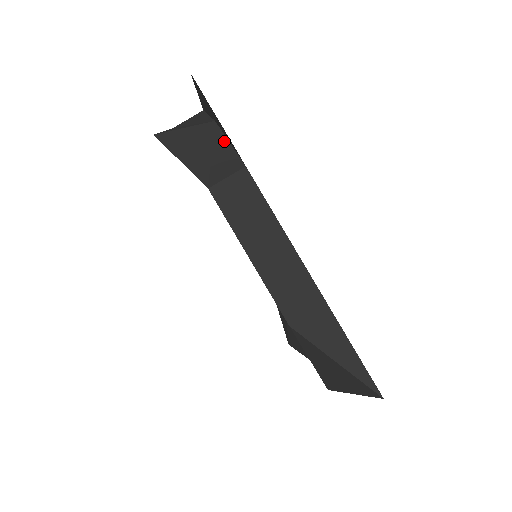
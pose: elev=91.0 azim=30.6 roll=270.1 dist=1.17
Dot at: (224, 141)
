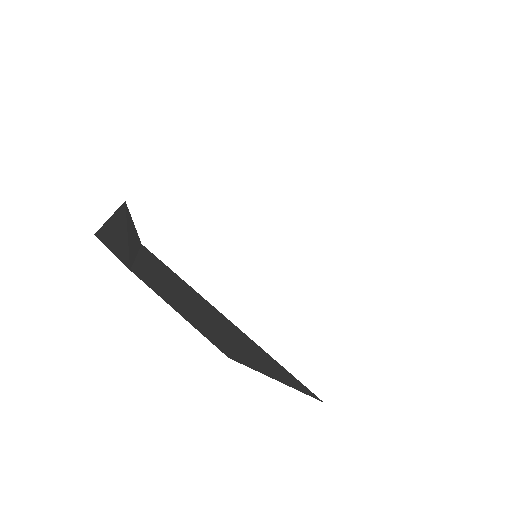
Dot at: (131, 221)
